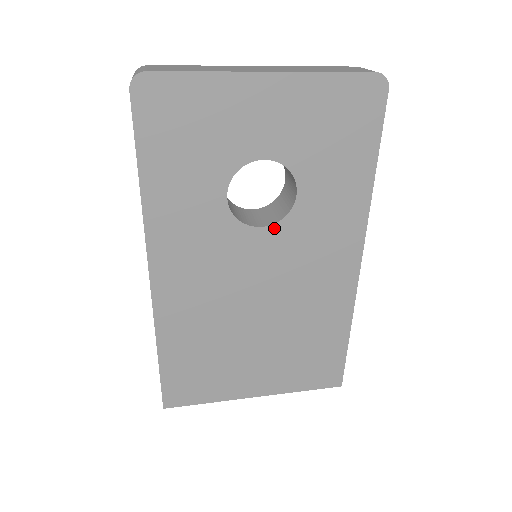
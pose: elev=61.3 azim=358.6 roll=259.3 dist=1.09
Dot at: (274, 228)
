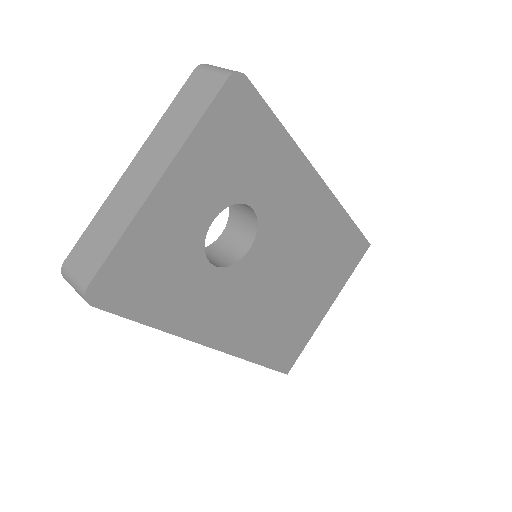
Dot at: (257, 239)
